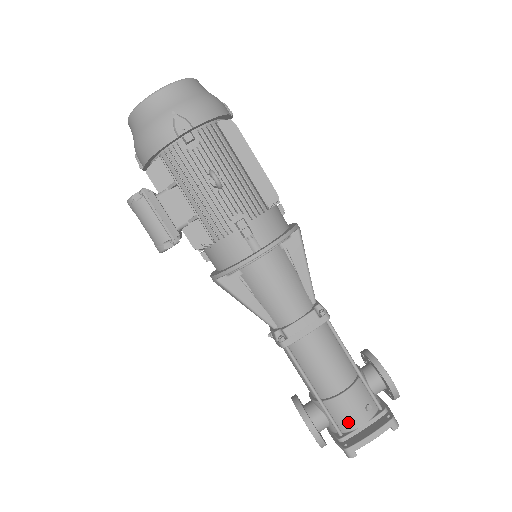
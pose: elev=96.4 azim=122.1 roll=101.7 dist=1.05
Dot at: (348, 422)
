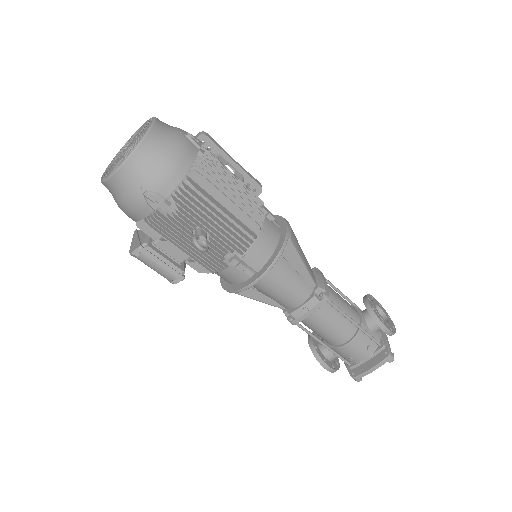
Dot at: (353, 359)
